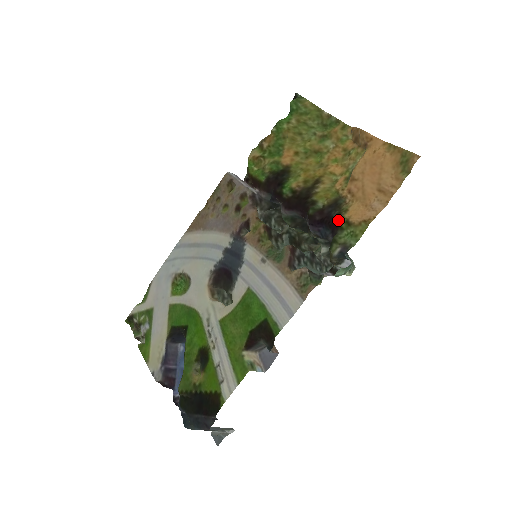
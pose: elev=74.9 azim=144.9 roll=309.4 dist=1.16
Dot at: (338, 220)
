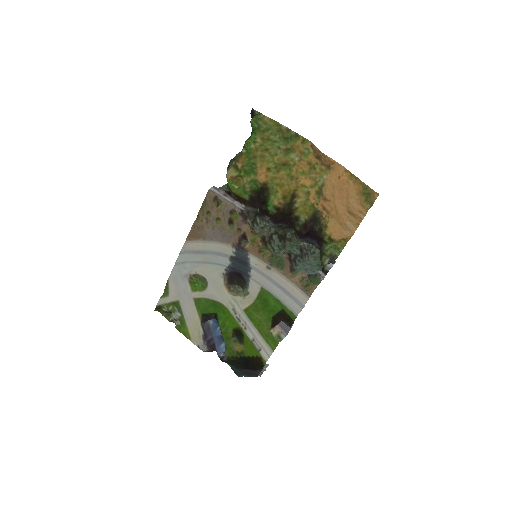
Dot at: (321, 235)
